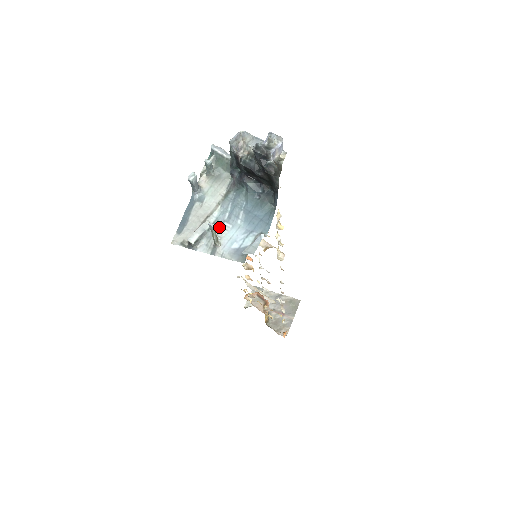
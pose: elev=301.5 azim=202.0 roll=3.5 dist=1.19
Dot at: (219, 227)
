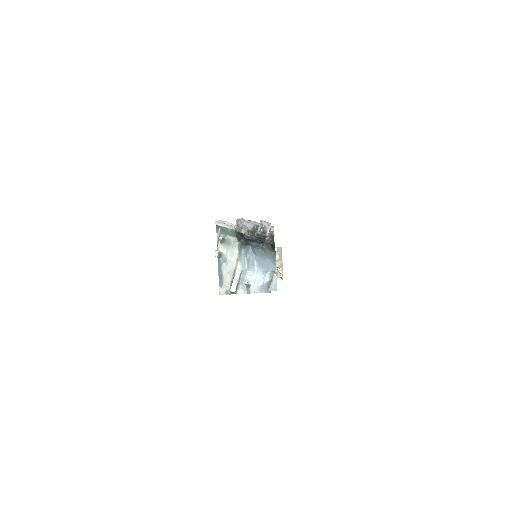
Dot at: (245, 275)
